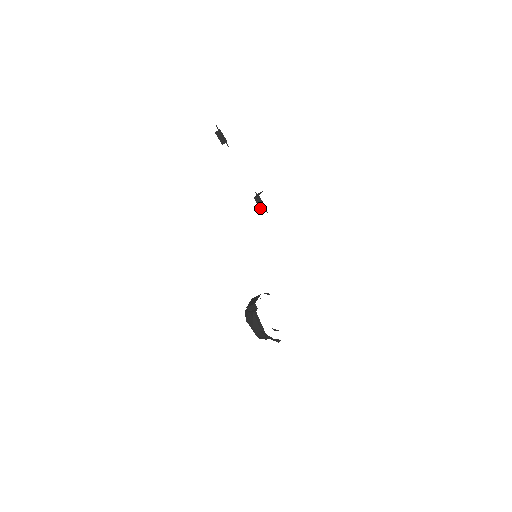
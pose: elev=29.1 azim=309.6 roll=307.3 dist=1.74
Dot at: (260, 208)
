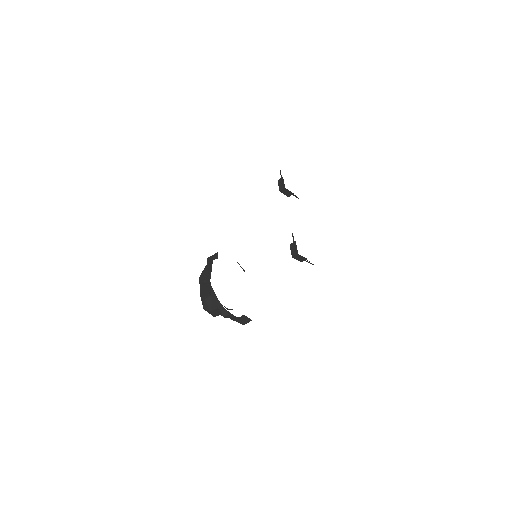
Dot at: (292, 256)
